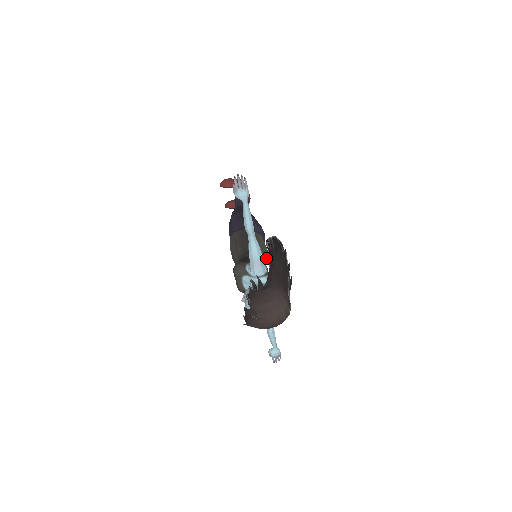
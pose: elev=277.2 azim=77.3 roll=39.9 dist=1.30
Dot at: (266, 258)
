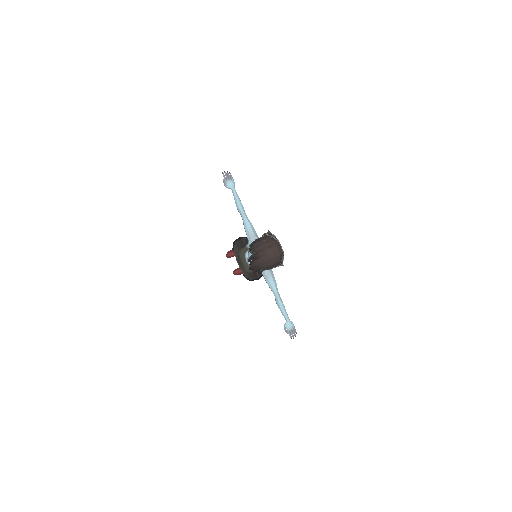
Dot at: occluded
